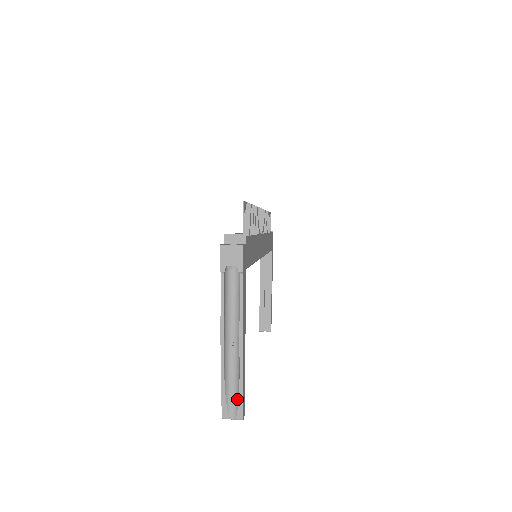
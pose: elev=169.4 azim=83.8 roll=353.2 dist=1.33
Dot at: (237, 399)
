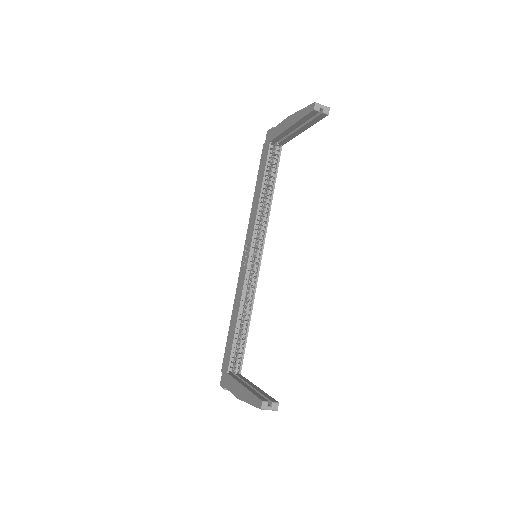
Dot at: occluded
